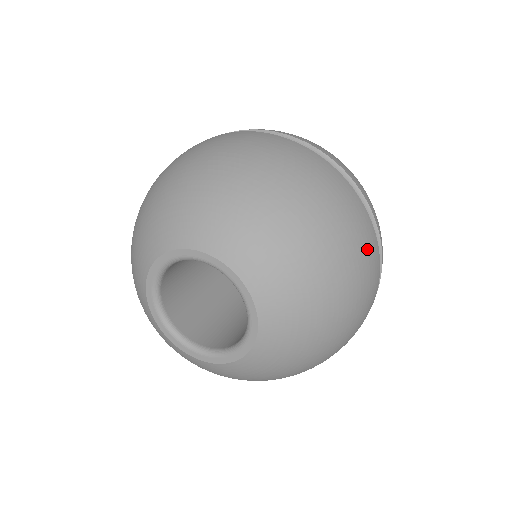
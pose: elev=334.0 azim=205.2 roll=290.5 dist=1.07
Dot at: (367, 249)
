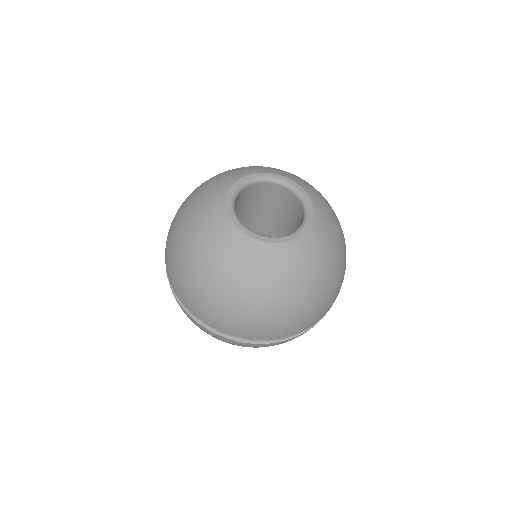
Dot at: occluded
